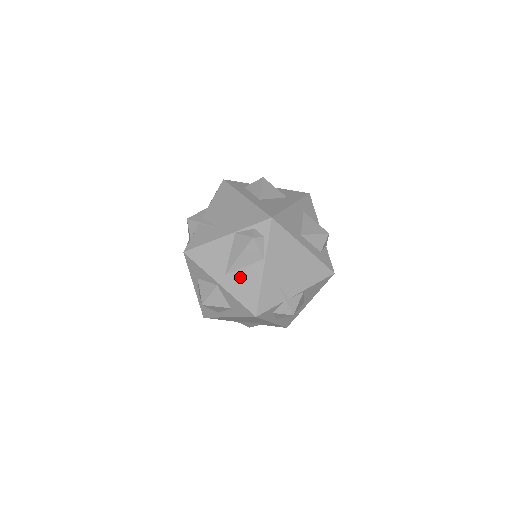
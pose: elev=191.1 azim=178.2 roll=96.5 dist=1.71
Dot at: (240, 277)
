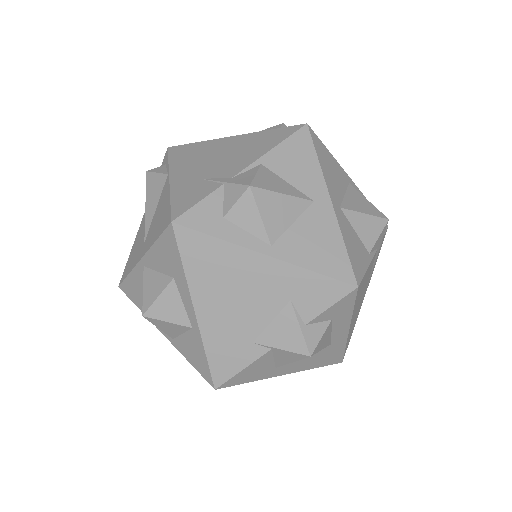
Dot at: (154, 221)
